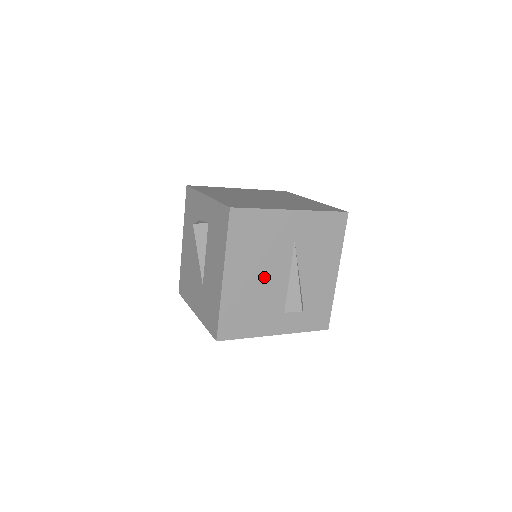
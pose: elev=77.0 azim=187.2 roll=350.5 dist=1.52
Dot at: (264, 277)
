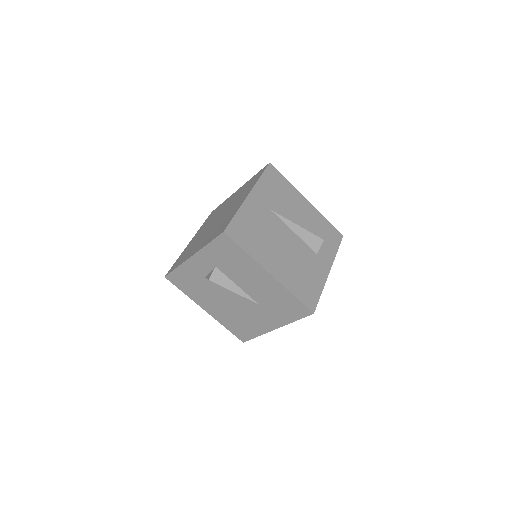
Dot at: (285, 248)
